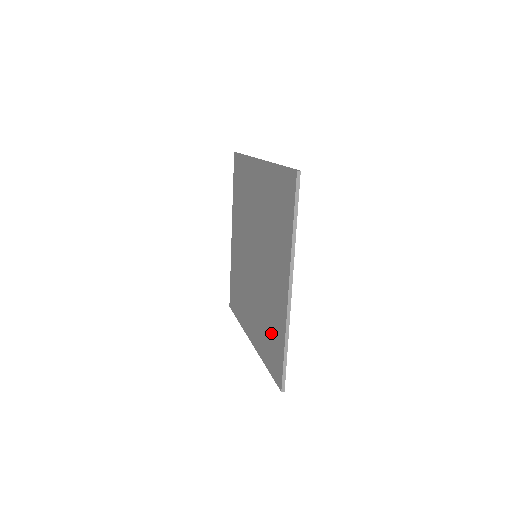
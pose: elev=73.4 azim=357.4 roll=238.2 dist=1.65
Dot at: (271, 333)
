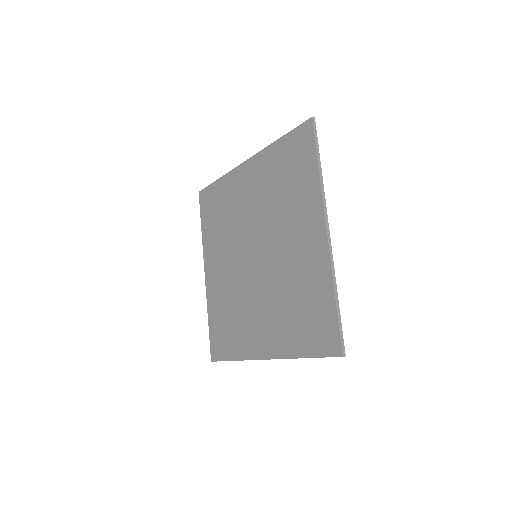
Dot at: (305, 307)
